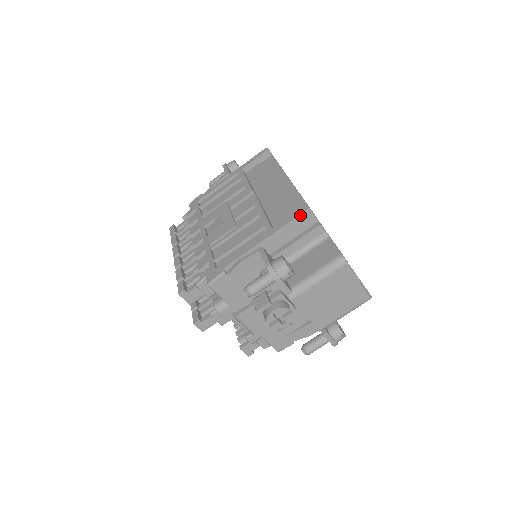
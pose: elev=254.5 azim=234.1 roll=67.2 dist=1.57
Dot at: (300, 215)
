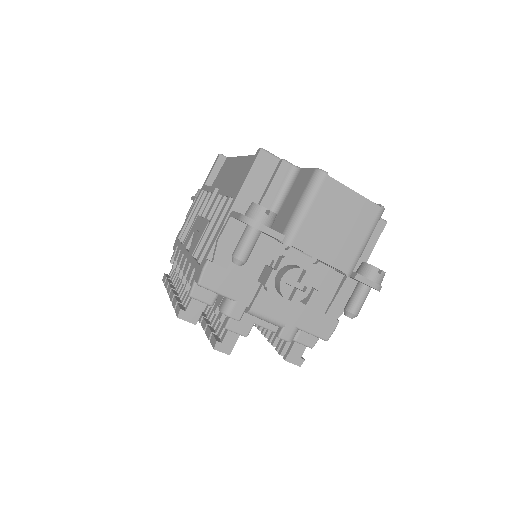
Dot at: (256, 160)
